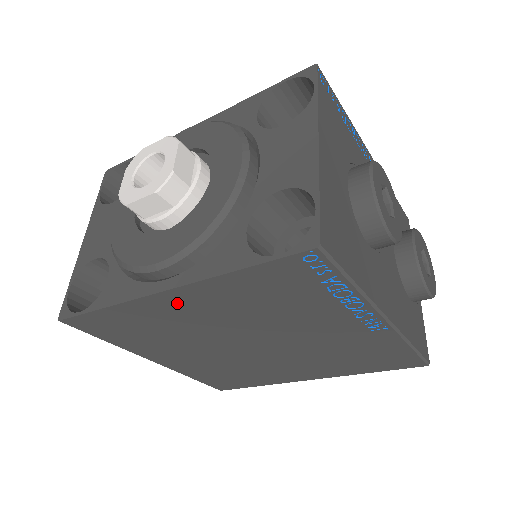
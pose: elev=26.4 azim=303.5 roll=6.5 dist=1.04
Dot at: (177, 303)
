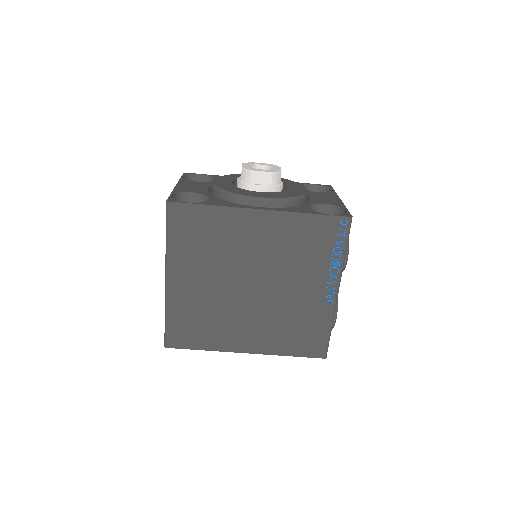
Dot at: (256, 223)
